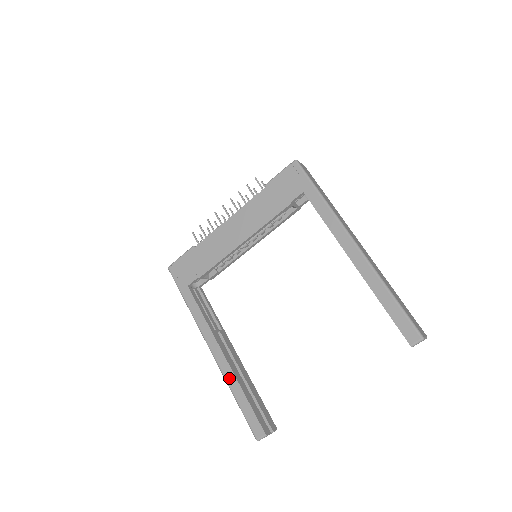
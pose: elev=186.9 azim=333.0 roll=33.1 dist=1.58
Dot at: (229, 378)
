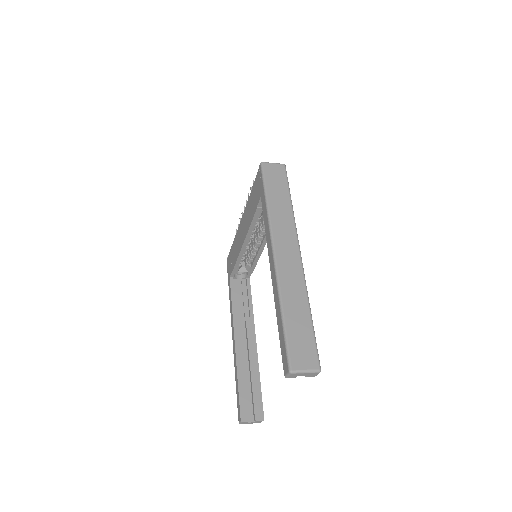
Dot at: (235, 363)
